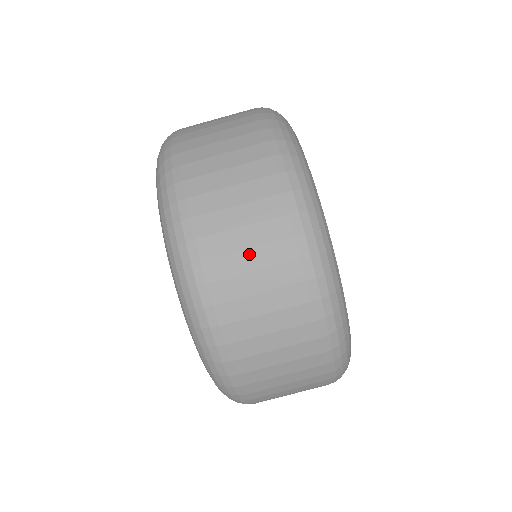
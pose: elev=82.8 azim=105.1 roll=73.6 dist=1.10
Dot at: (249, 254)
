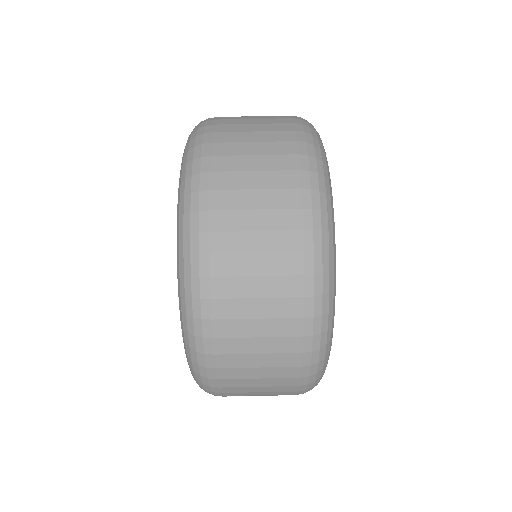
Dot at: (256, 236)
